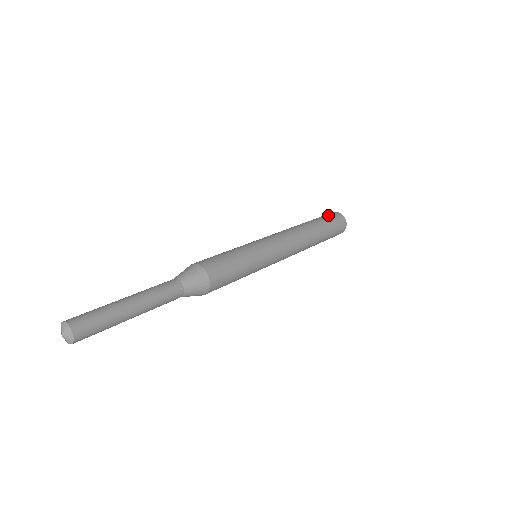
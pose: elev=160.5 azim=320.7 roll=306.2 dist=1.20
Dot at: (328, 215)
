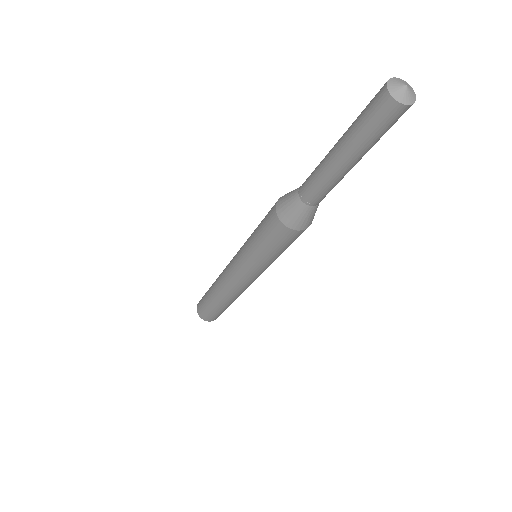
Dot at: occluded
